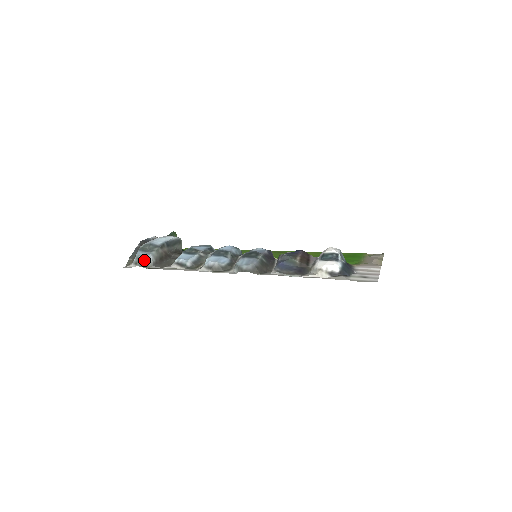
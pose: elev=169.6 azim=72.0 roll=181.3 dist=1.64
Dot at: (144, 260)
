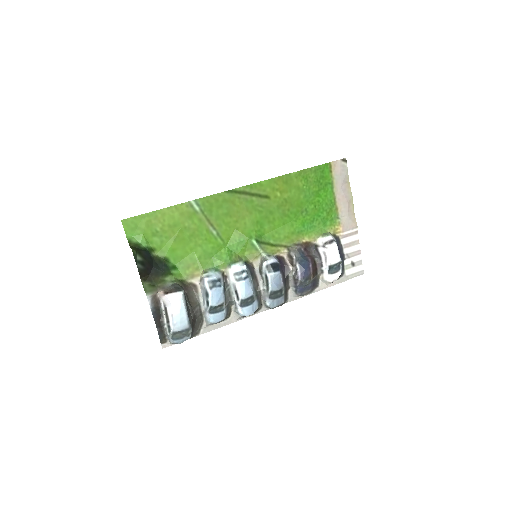
Dot at: occluded
